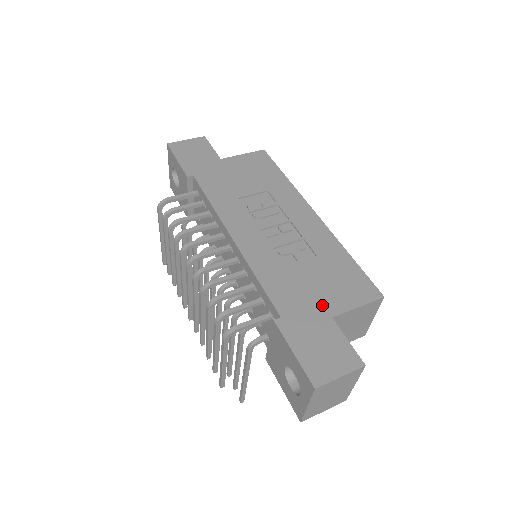
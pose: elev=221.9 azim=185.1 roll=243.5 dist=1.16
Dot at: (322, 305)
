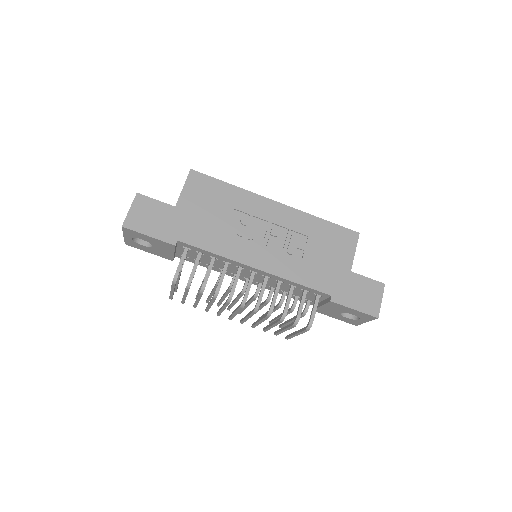
Dot at: (341, 268)
